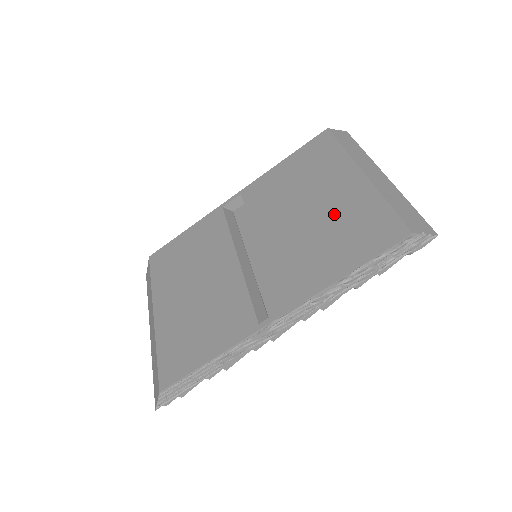
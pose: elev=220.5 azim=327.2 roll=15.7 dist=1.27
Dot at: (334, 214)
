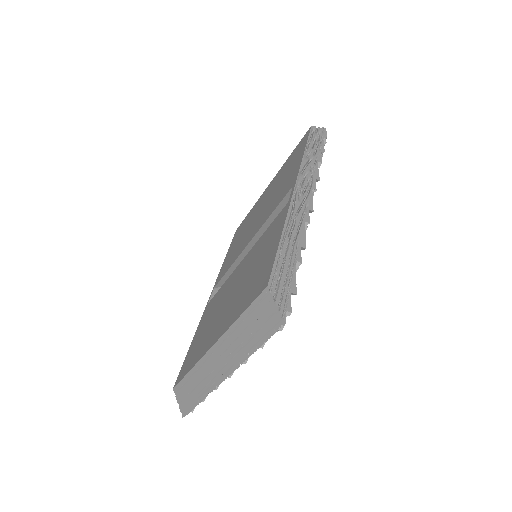
Dot at: (274, 188)
